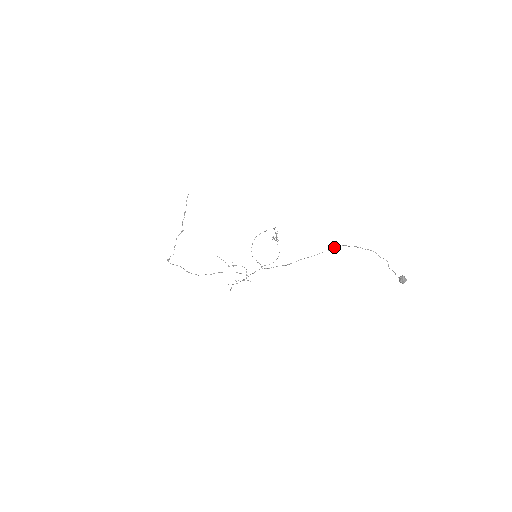
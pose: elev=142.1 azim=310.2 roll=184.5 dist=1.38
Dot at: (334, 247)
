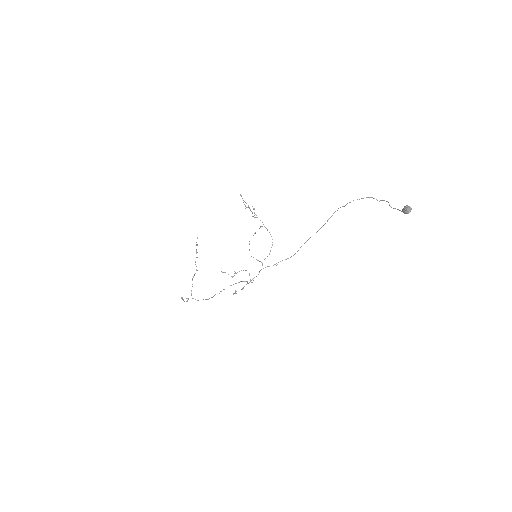
Dot at: occluded
